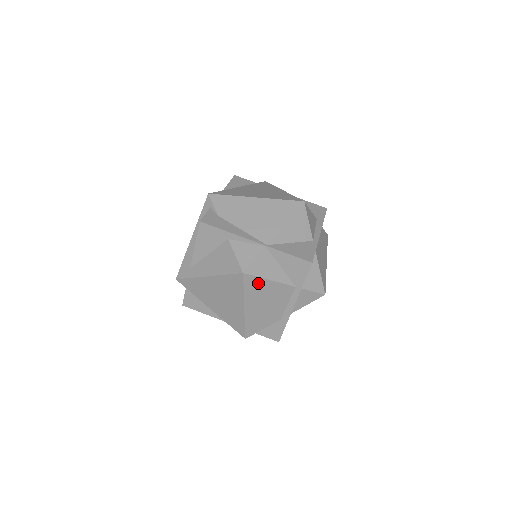
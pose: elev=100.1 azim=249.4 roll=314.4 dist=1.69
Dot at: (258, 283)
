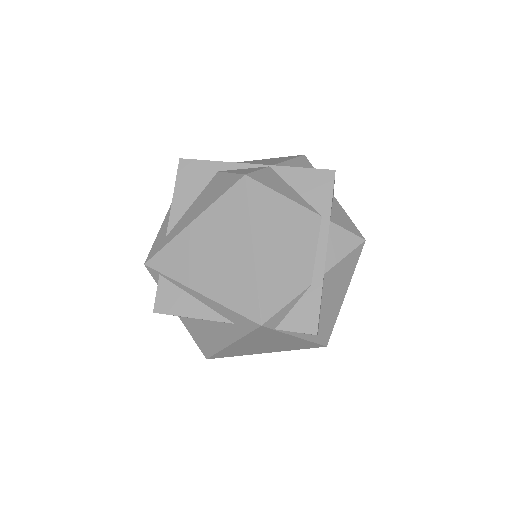
Dot at: (268, 199)
